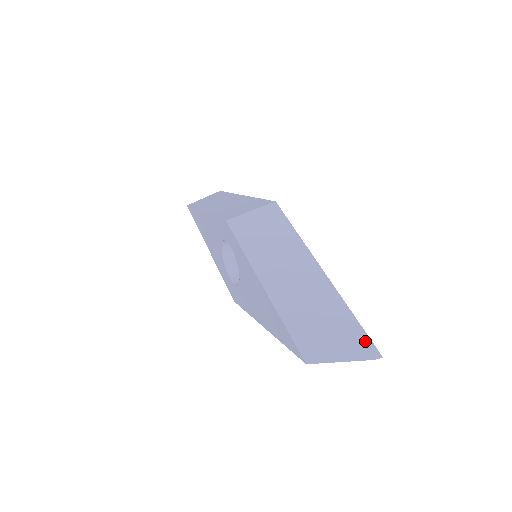
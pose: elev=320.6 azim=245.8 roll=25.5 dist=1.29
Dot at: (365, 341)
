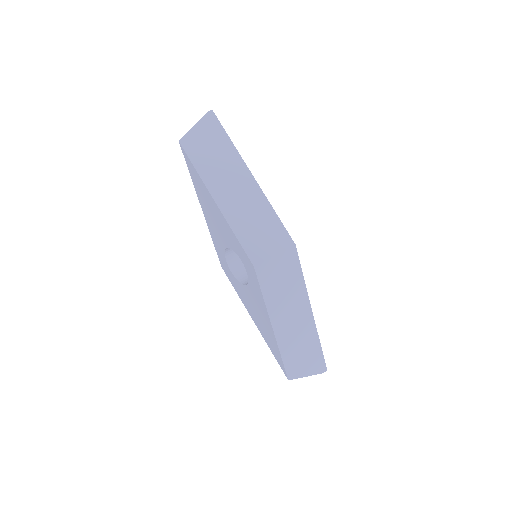
Dot at: (322, 363)
